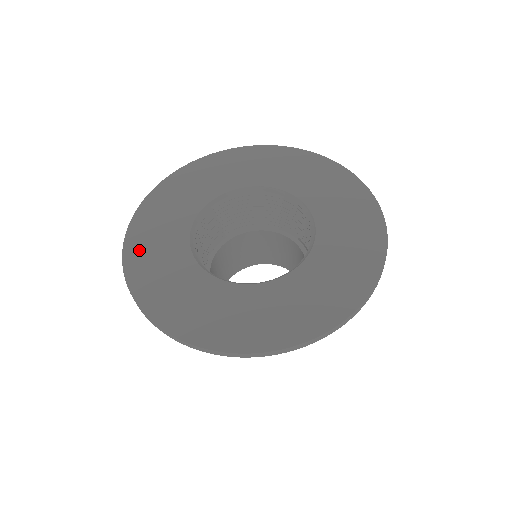
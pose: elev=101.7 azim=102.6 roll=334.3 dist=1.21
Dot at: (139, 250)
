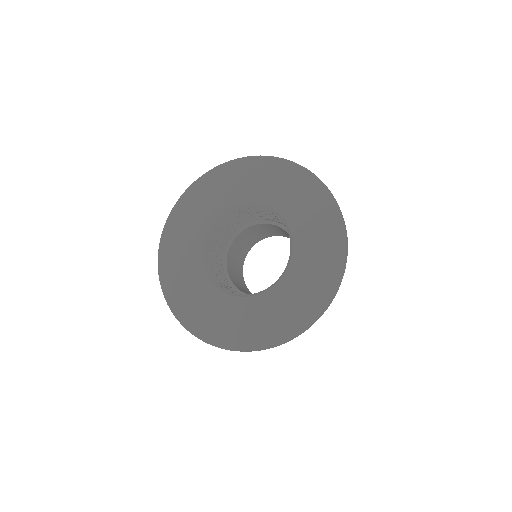
Dot at: (197, 322)
